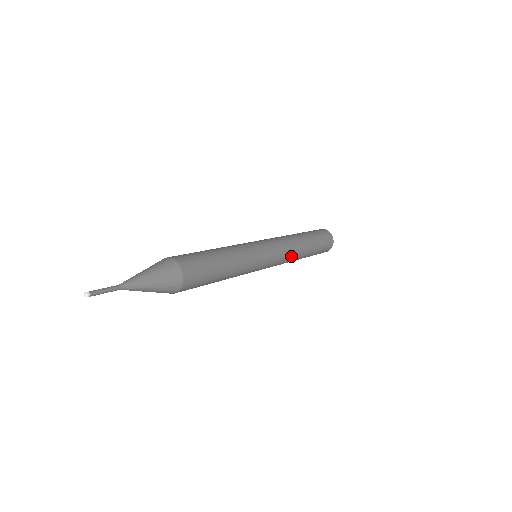
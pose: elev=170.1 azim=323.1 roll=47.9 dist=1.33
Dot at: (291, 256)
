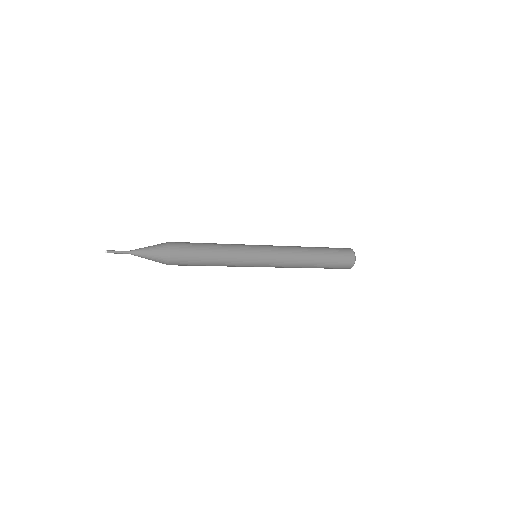
Dot at: (290, 265)
